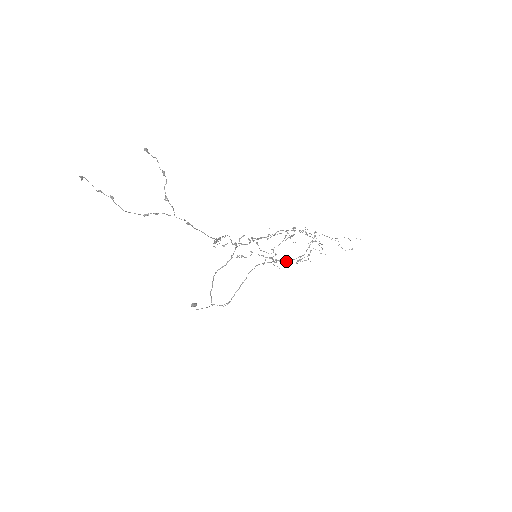
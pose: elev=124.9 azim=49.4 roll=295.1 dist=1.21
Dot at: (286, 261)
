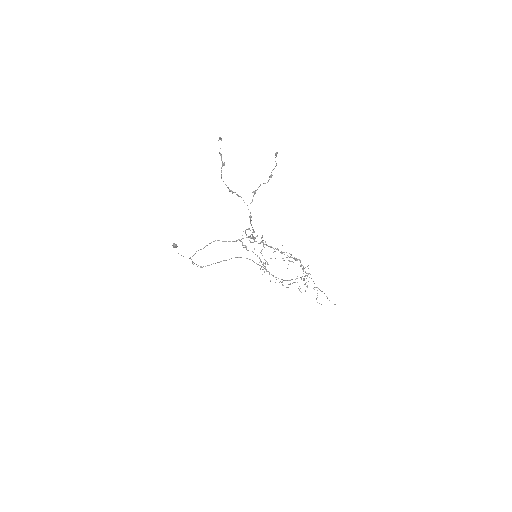
Dot at: occluded
